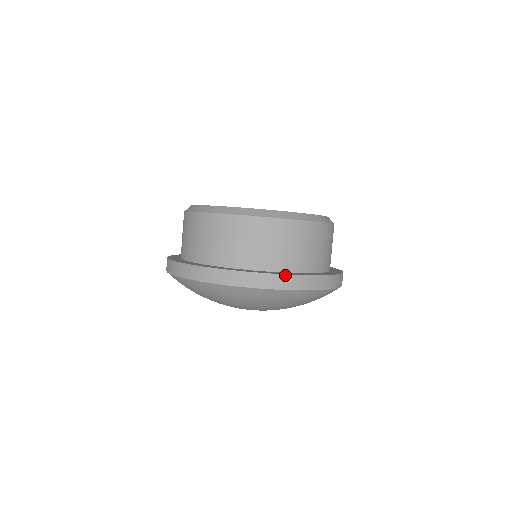
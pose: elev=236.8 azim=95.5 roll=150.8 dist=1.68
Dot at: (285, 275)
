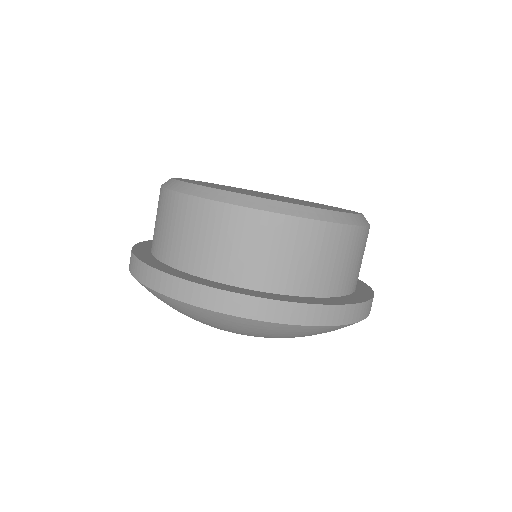
Dot at: (348, 305)
